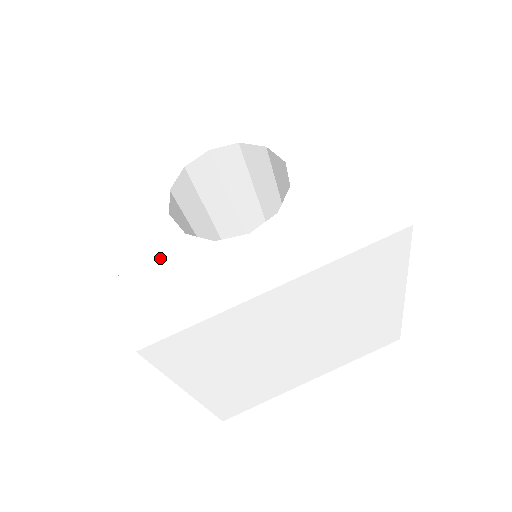
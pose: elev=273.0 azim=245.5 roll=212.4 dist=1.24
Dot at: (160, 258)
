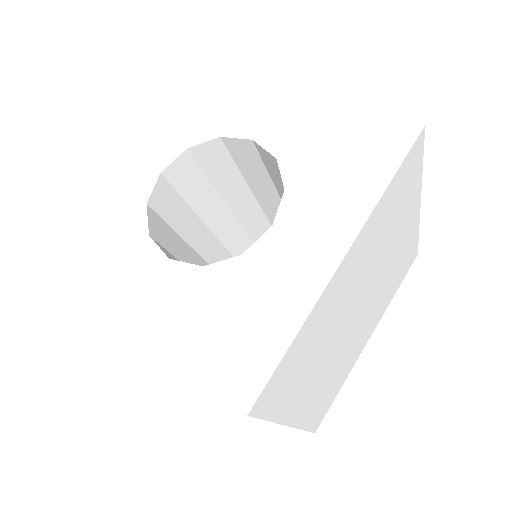
Dot at: (195, 307)
